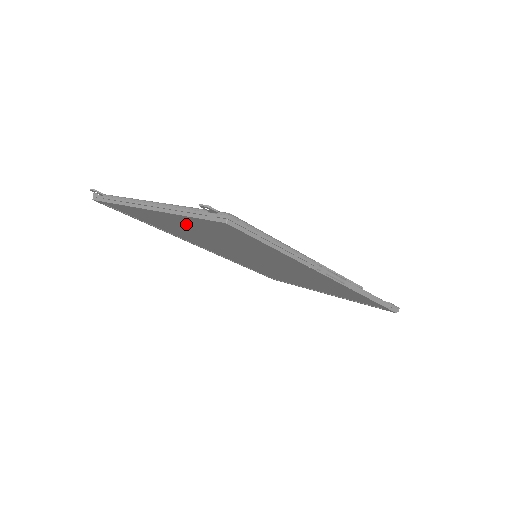
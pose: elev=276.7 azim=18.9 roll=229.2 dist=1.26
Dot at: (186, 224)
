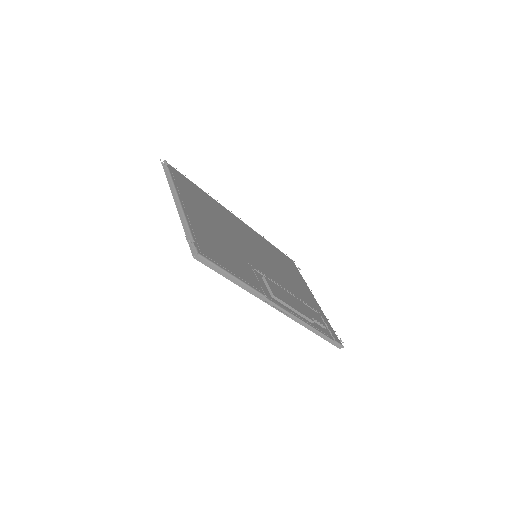
Dot at: occluded
